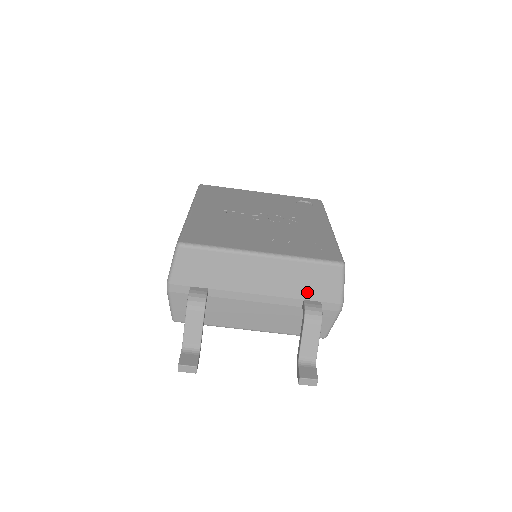
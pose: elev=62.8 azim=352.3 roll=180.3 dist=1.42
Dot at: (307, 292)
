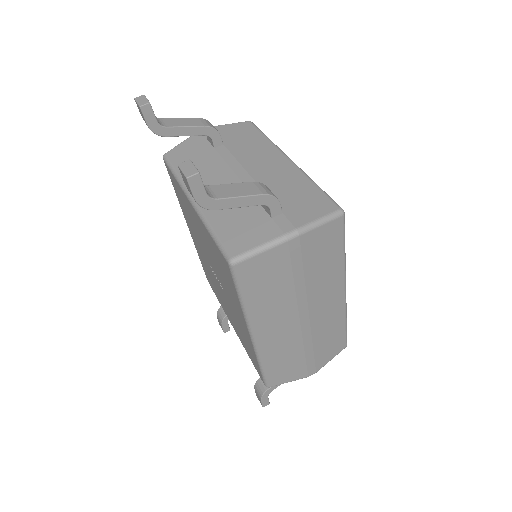
Dot at: (283, 199)
